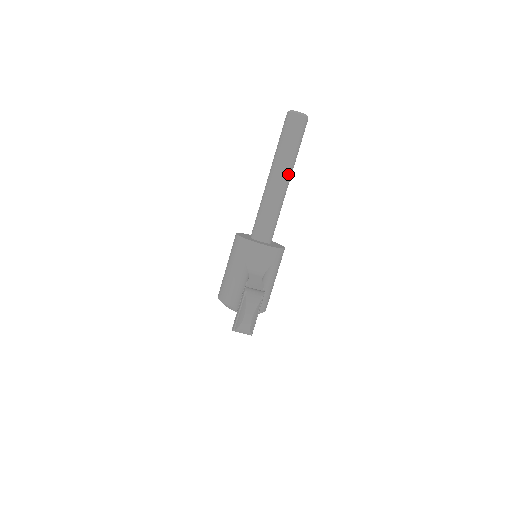
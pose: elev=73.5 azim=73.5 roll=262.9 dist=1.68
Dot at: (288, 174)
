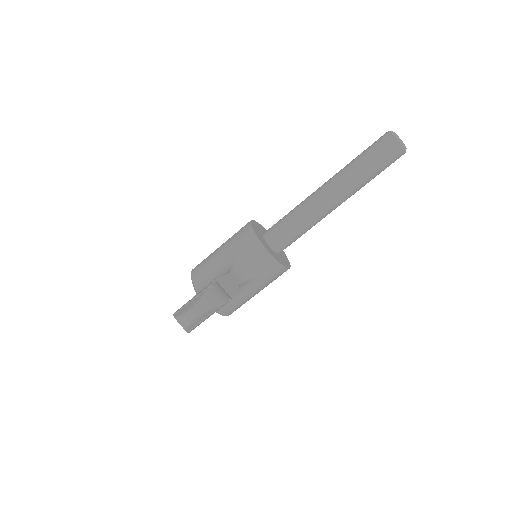
Dot at: (344, 196)
